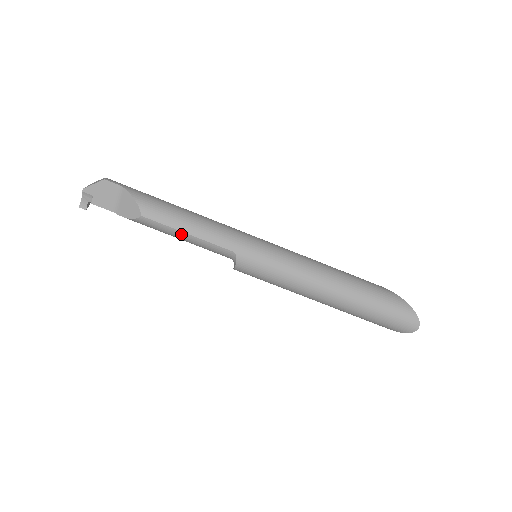
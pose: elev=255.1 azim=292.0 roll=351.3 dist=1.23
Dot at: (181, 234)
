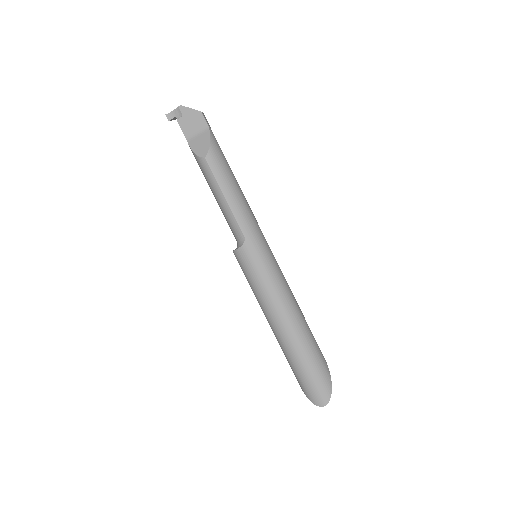
Dot at: (220, 194)
